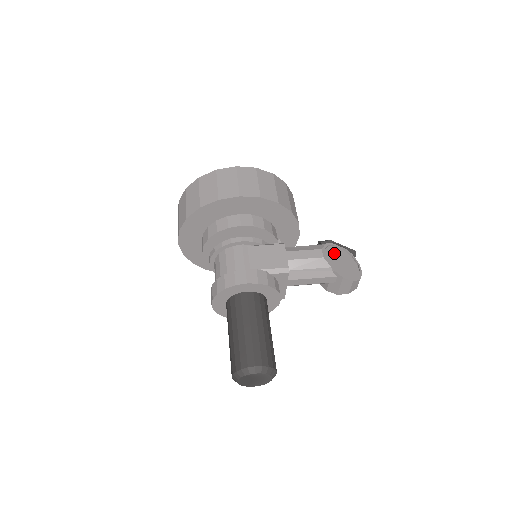
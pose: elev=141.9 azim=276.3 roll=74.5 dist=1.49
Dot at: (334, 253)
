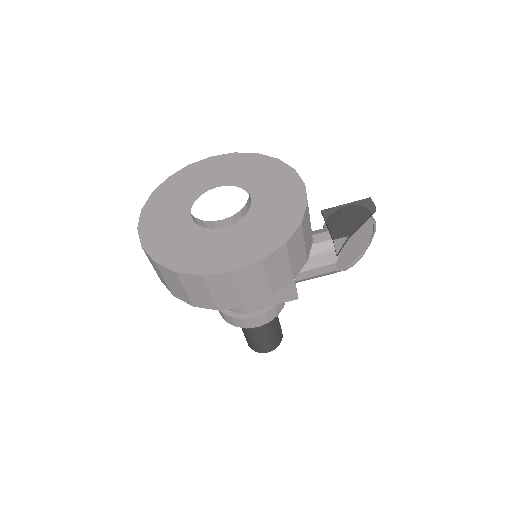
Dot at: (349, 245)
